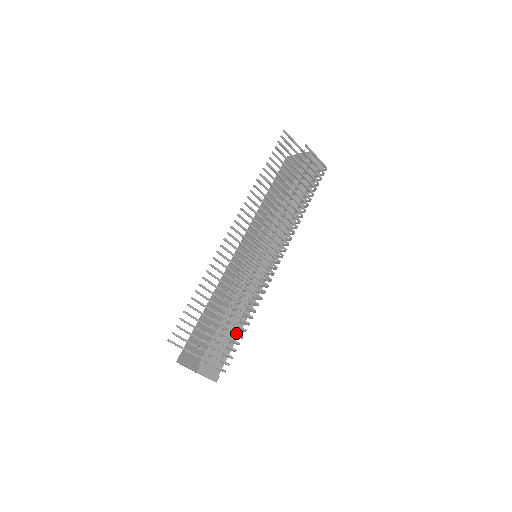
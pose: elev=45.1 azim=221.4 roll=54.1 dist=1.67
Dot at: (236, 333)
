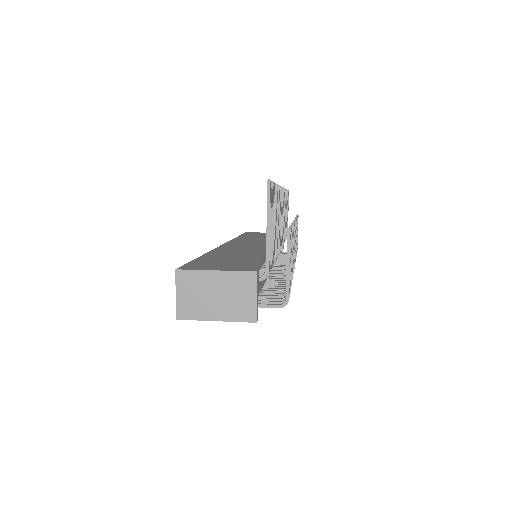
Dot at: (291, 274)
